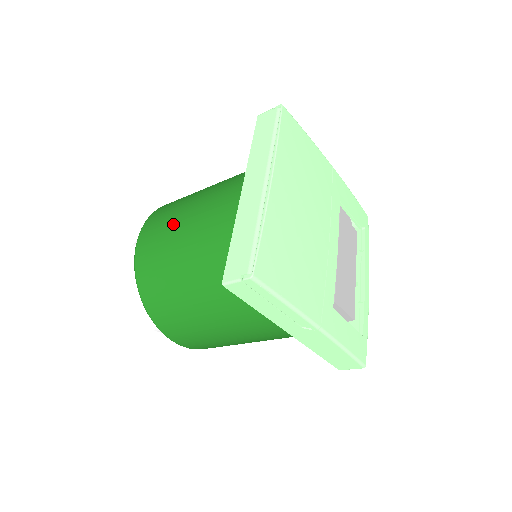
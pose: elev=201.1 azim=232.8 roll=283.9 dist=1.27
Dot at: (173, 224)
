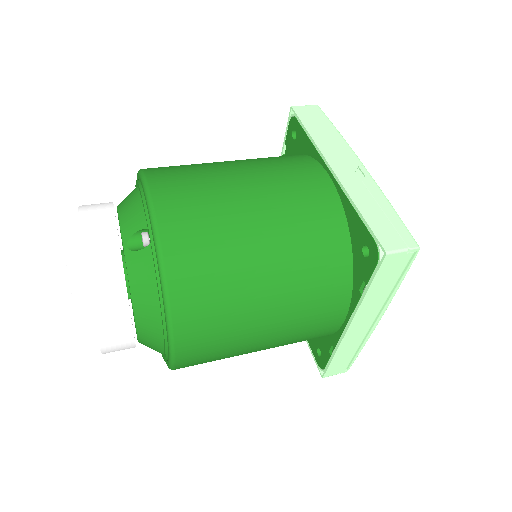
Dot at: (242, 345)
